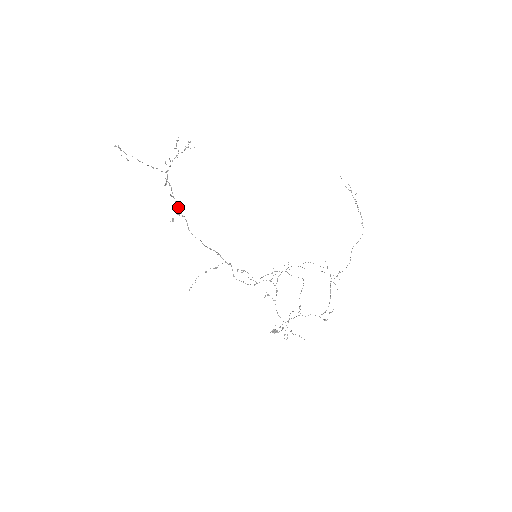
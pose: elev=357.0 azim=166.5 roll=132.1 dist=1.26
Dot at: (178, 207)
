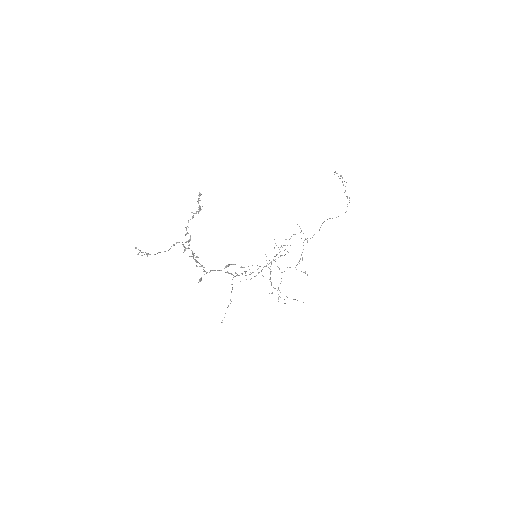
Dot at: (197, 262)
